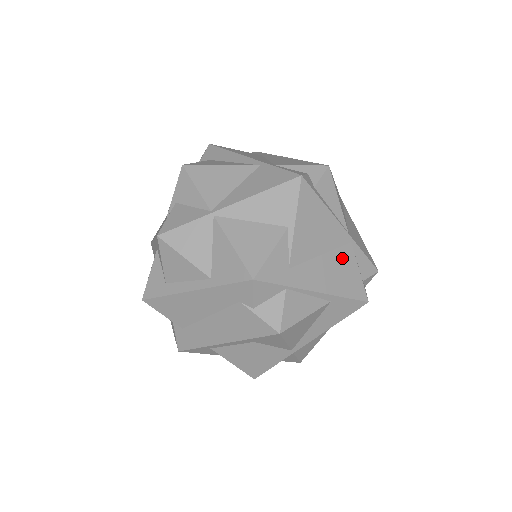
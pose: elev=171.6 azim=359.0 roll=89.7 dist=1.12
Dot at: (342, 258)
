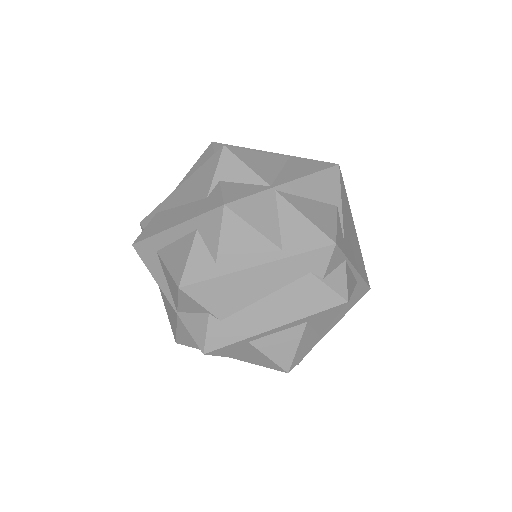
Dot at: (356, 246)
